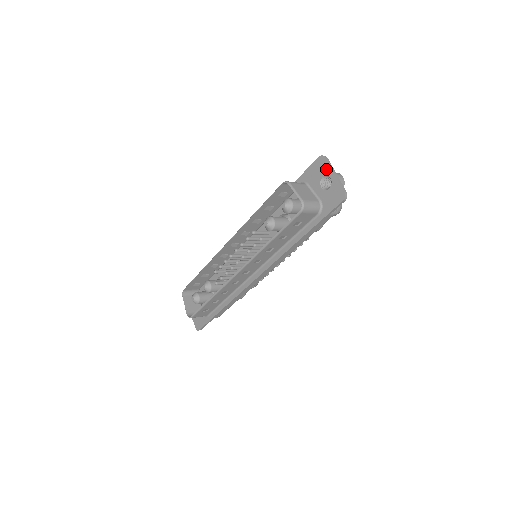
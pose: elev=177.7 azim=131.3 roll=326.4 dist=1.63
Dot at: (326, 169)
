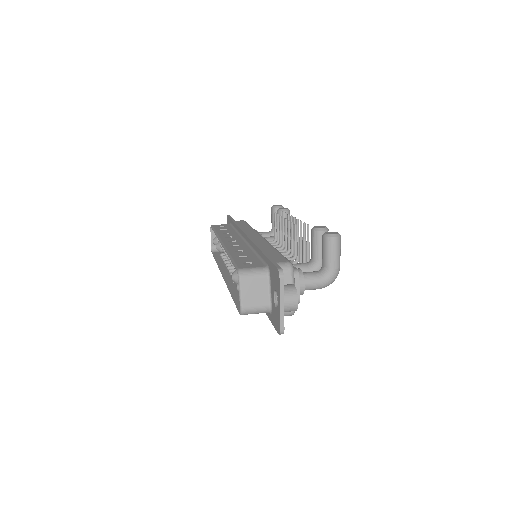
Dot at: (278, 289)
